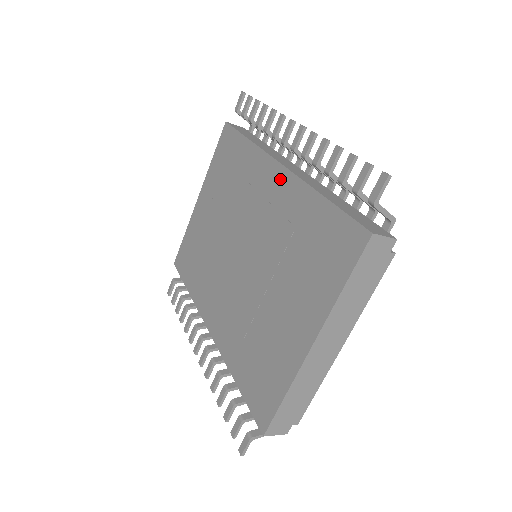
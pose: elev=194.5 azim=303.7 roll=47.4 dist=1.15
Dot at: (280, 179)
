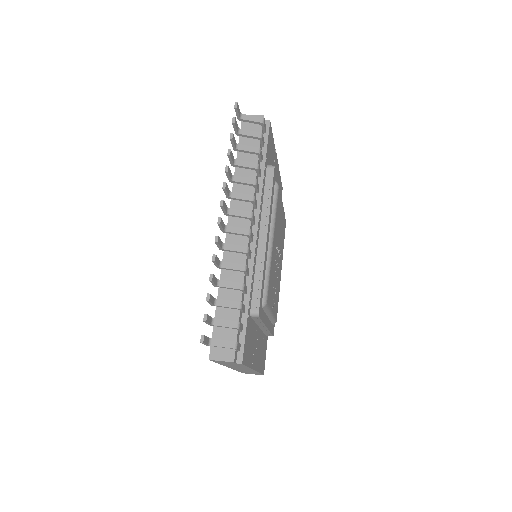
Dot at: occluded
